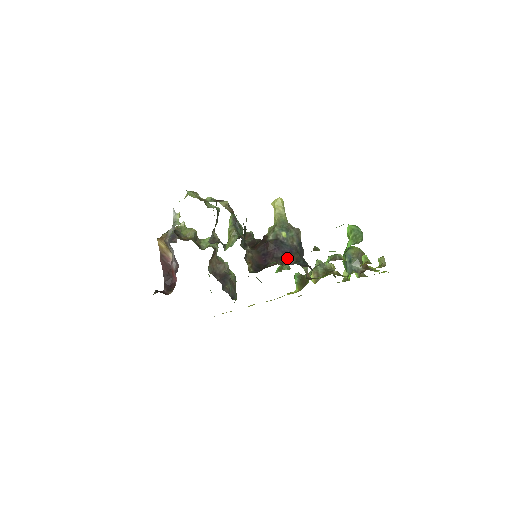
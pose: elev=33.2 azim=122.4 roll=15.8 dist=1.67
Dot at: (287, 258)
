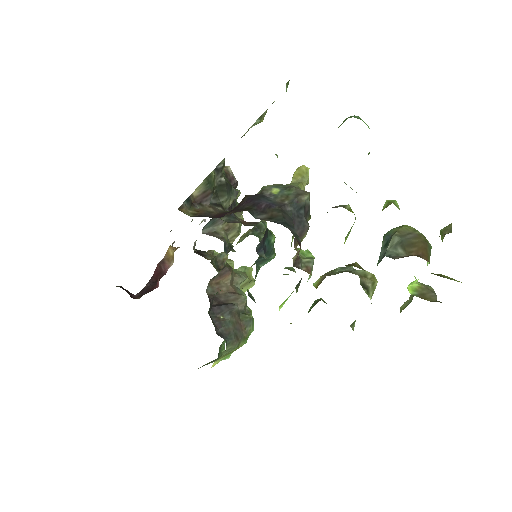
Dot at: (255, 210)
